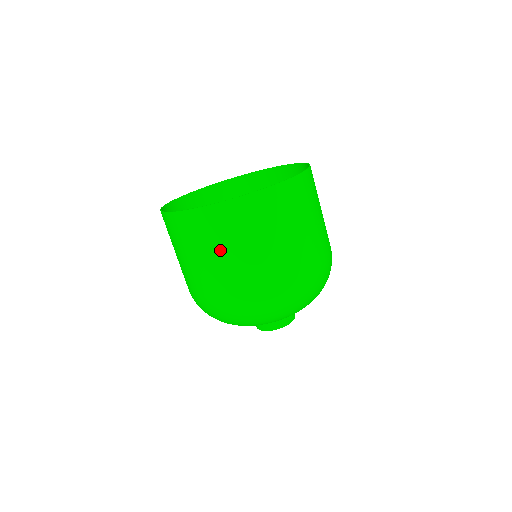
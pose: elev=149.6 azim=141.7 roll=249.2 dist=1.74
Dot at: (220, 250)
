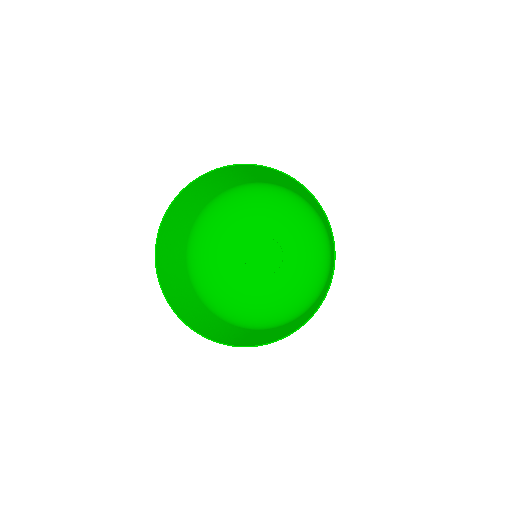
Dot at: occluded
